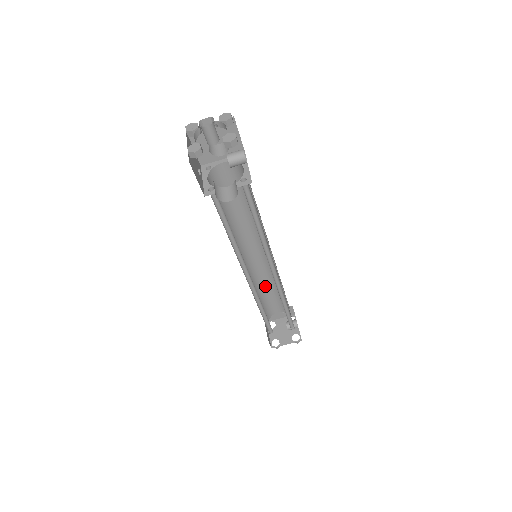
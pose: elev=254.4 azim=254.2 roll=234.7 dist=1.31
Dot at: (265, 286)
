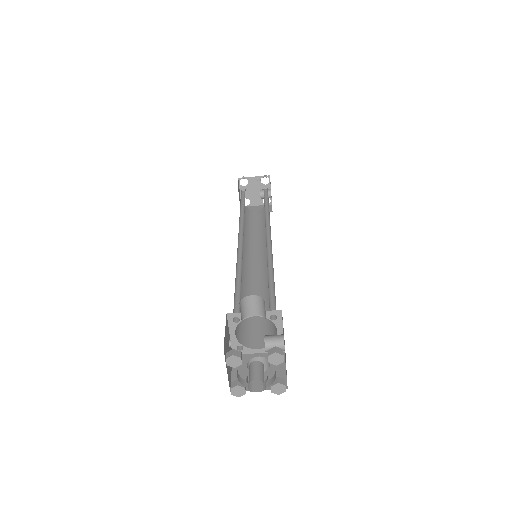
Dot at: occluded
